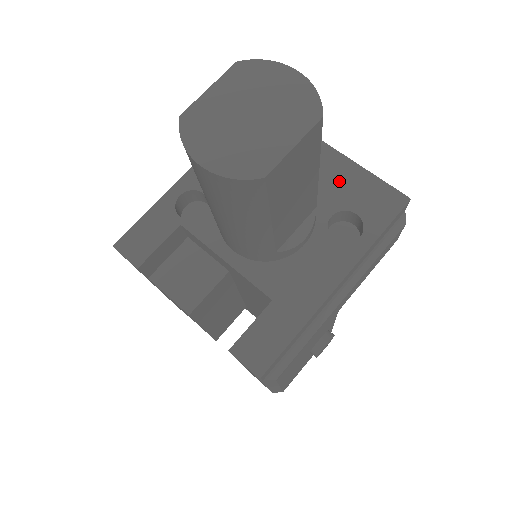
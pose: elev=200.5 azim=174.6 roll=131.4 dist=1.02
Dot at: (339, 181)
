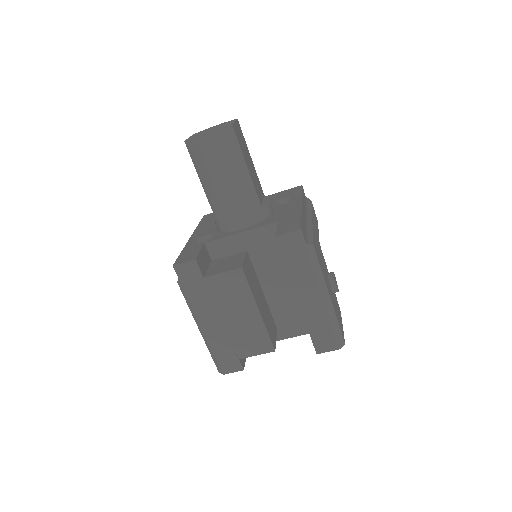
Dot at: occluded
